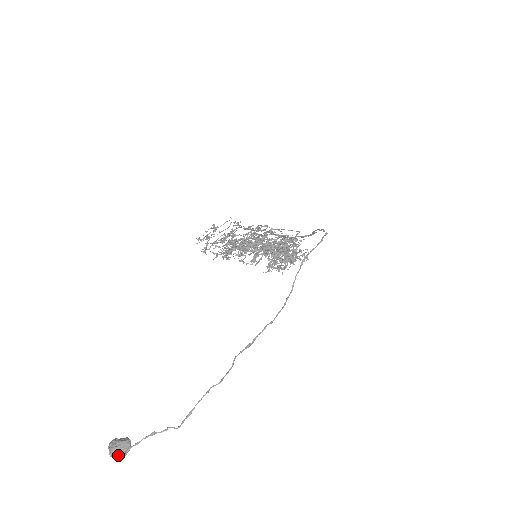
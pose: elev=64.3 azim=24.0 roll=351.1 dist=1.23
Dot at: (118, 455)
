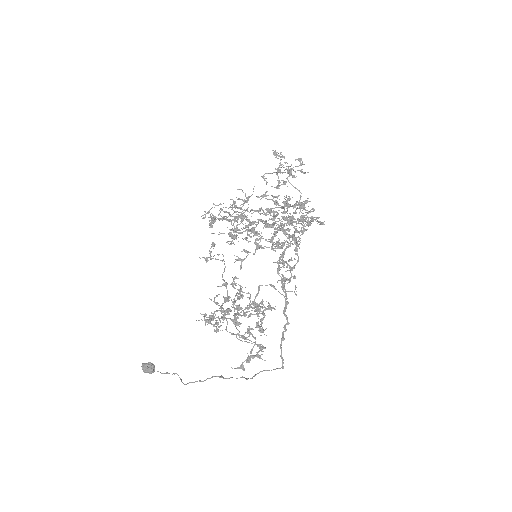
Dot at: occluded
